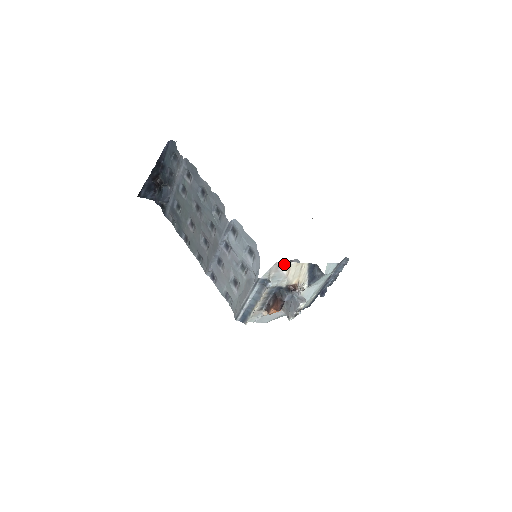
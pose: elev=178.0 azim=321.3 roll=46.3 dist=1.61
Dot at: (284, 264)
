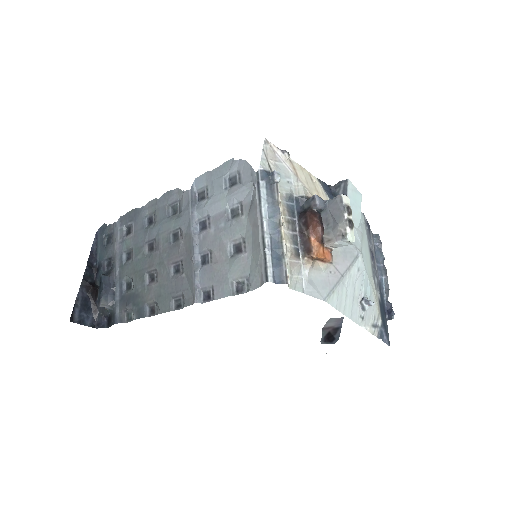
Dot at: (280, 151)
